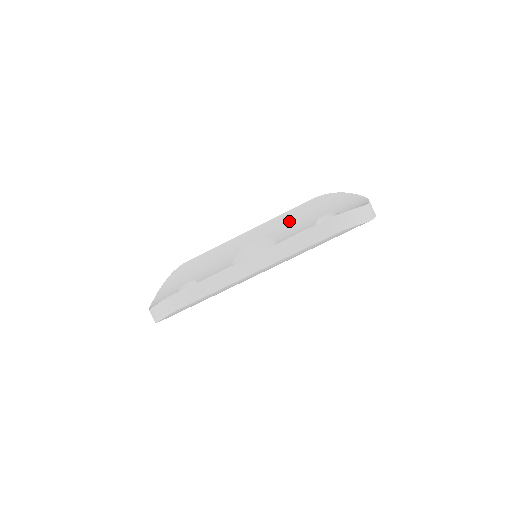
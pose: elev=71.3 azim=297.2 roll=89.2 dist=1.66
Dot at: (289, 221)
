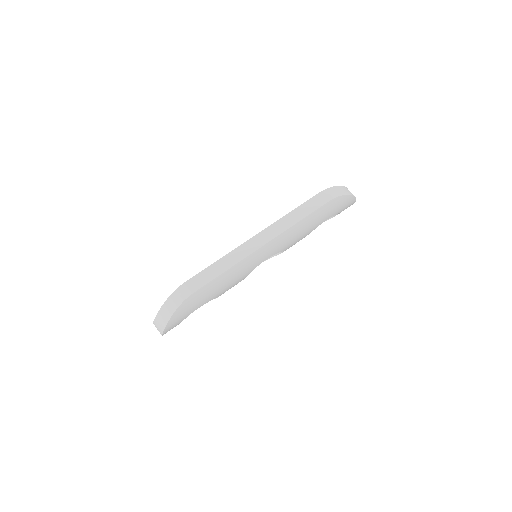
Dot at: occluded
